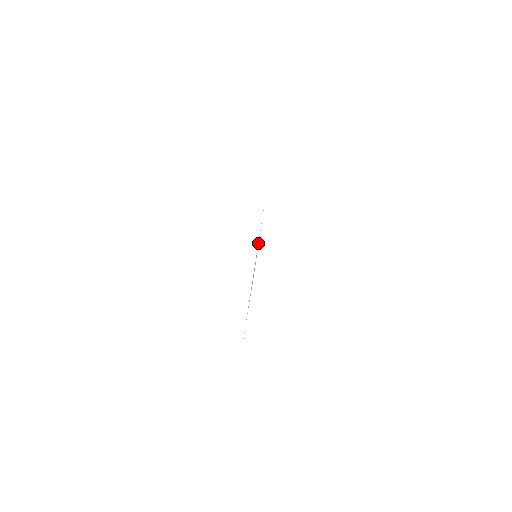
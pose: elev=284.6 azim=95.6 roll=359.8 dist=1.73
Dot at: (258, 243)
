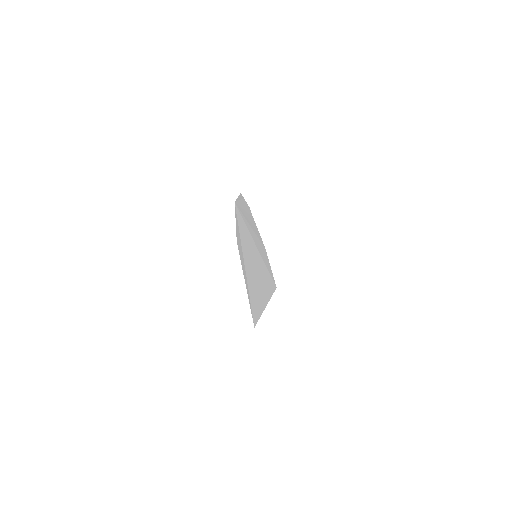
Dot at: (248, 240)
